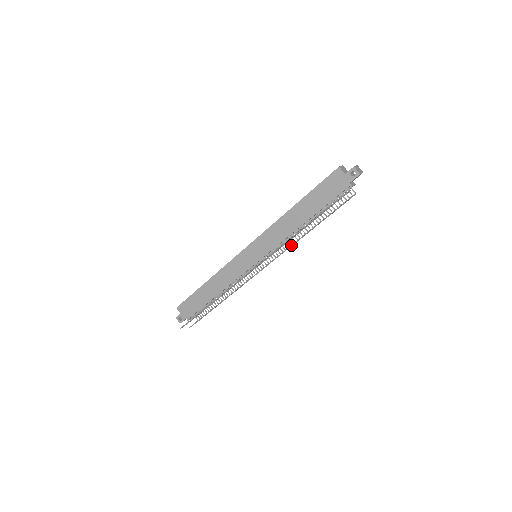
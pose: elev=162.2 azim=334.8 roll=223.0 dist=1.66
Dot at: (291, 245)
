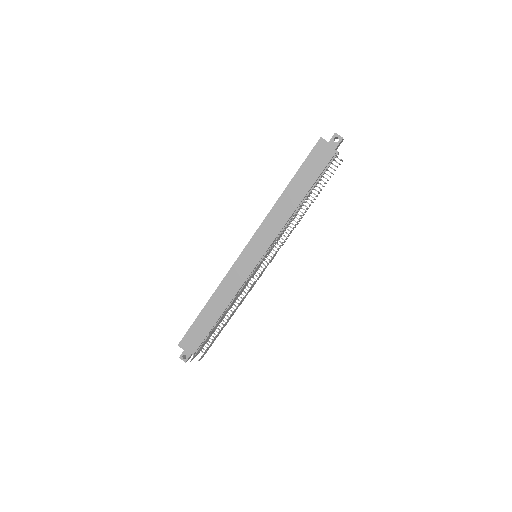
Dot at: (293, 227)
